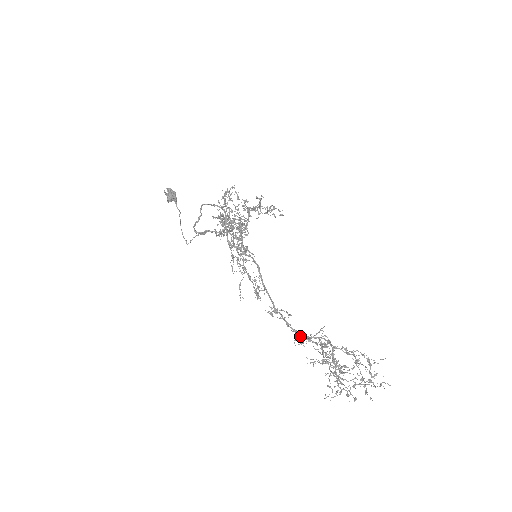
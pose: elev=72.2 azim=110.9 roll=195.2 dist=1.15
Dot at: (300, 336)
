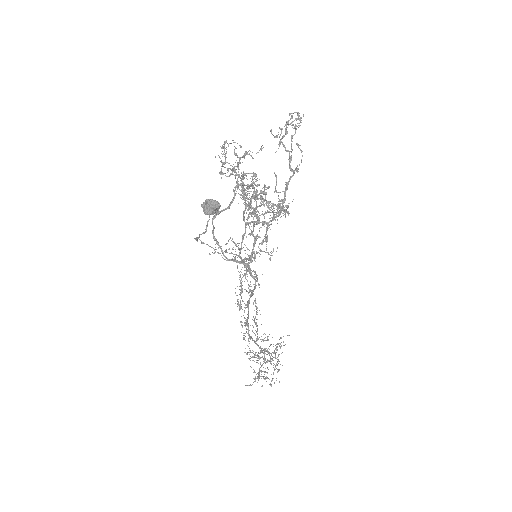
Dot at: occluded
